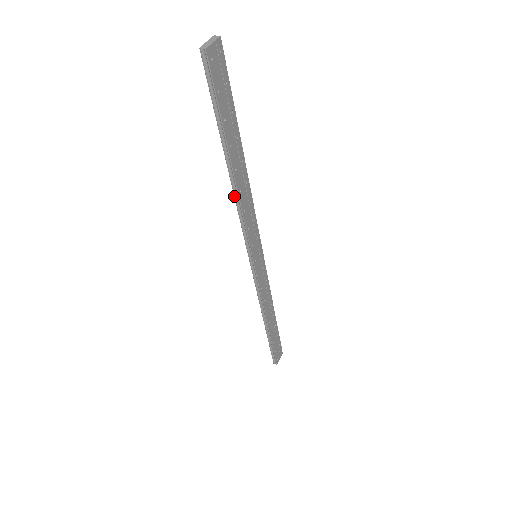
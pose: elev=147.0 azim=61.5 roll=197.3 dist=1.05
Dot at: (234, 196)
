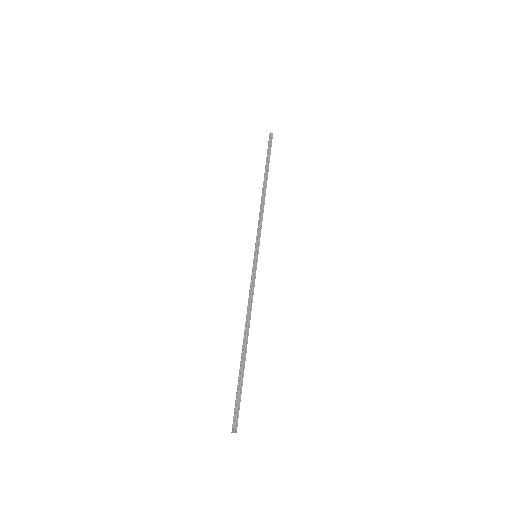
Dot at: occluded
